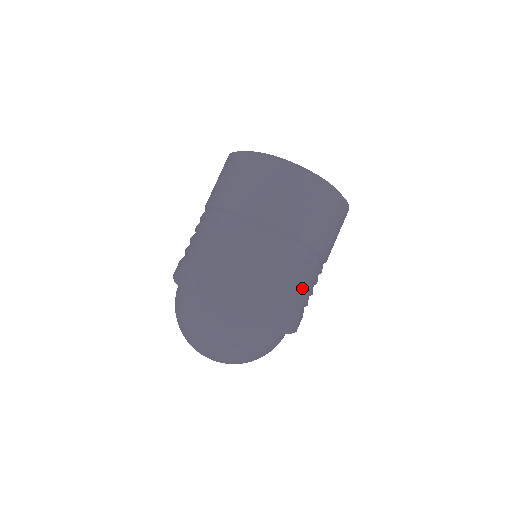
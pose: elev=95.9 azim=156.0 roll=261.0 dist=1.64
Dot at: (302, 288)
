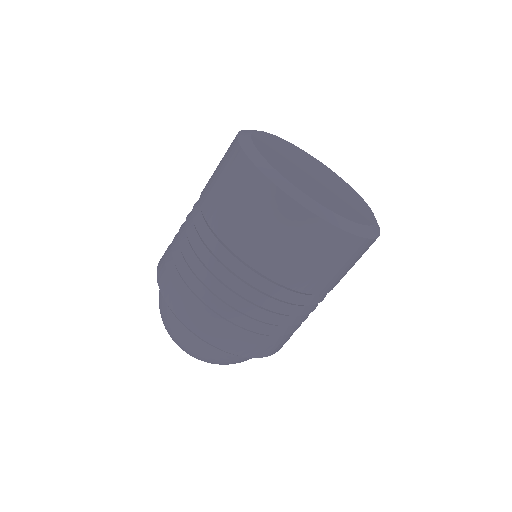
Dot at: occluded
